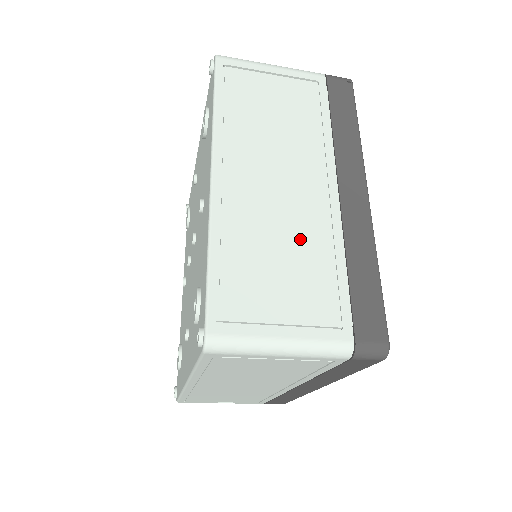
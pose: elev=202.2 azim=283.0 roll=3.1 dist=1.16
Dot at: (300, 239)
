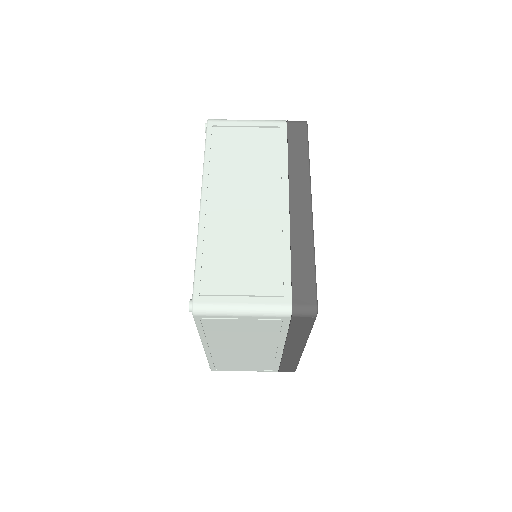
Dot at: occluded
